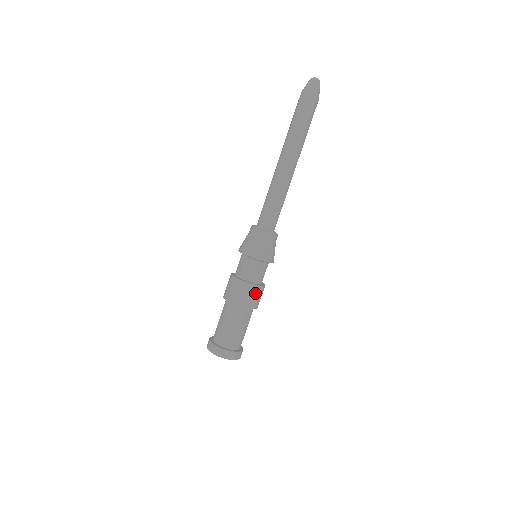
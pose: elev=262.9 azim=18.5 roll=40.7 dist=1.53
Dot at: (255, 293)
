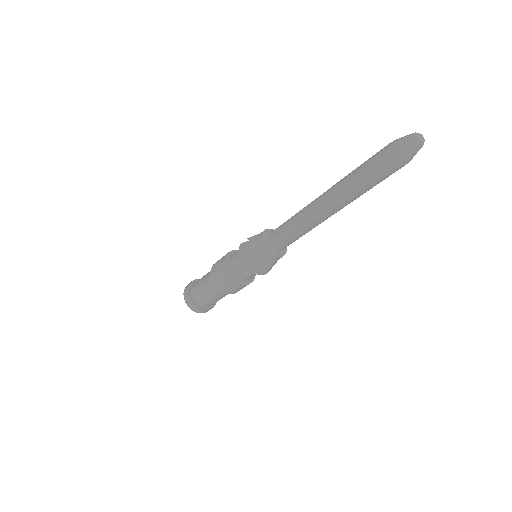
Dot at: occluded
